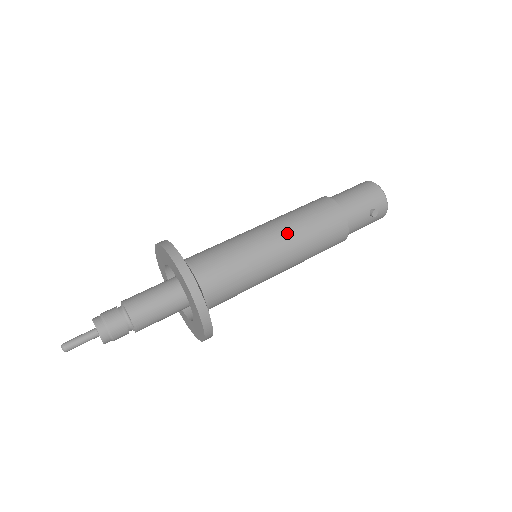
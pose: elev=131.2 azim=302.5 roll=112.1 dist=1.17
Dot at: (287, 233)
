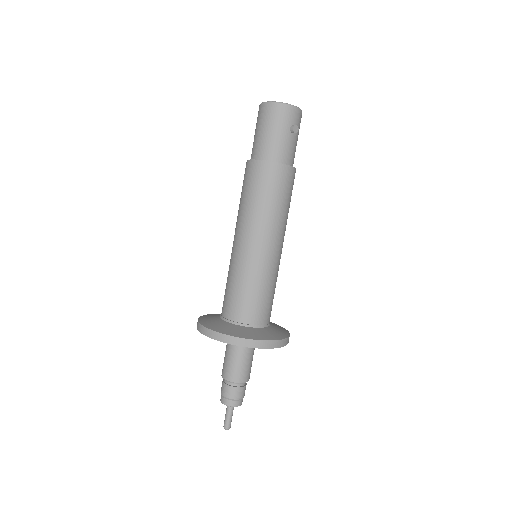
Dot at: (259, 229)
